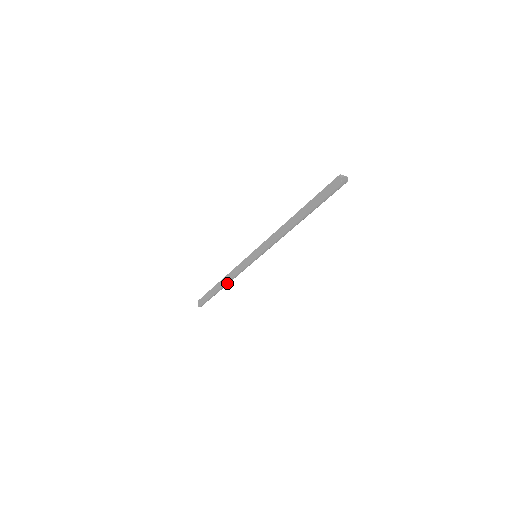
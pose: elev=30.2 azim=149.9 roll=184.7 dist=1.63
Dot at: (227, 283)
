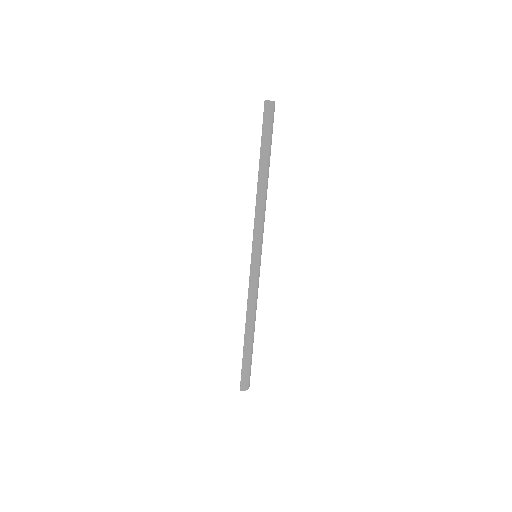
Dot at: (248, 320)
